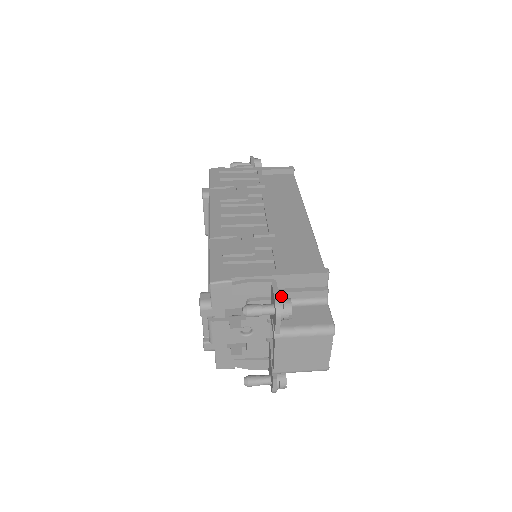
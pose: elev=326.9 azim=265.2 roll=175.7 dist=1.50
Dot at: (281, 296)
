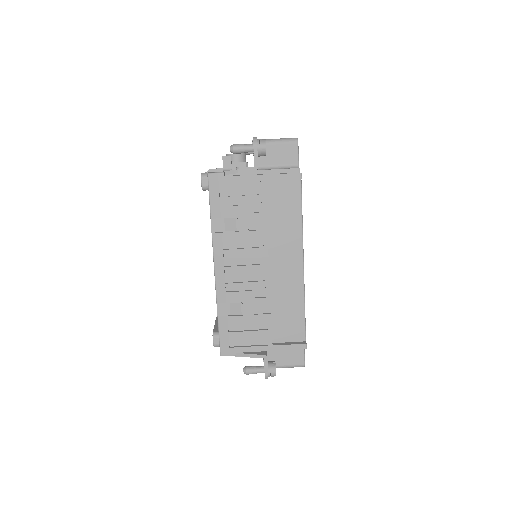
Dot at: occluded
